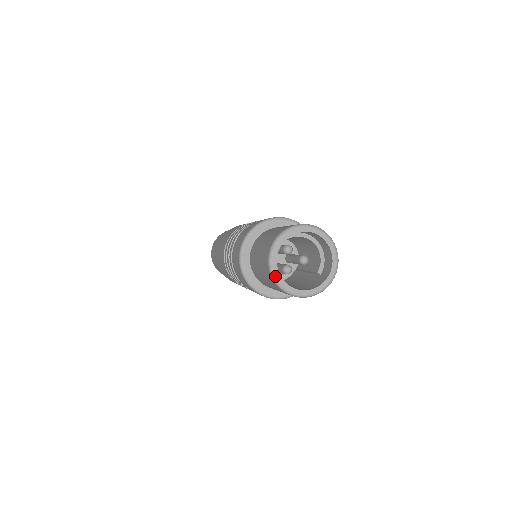
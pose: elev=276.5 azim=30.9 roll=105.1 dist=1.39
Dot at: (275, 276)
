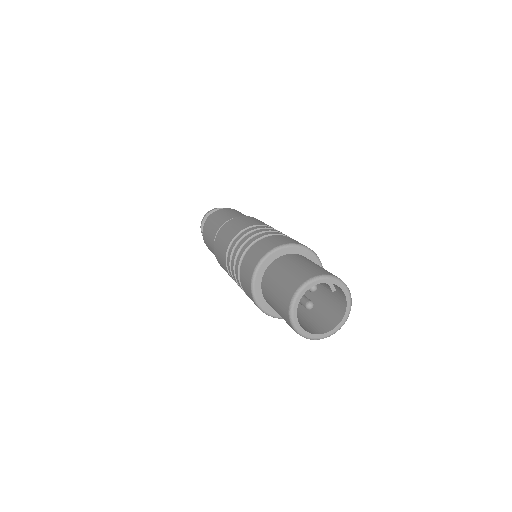
Dot at: (314, 339)
